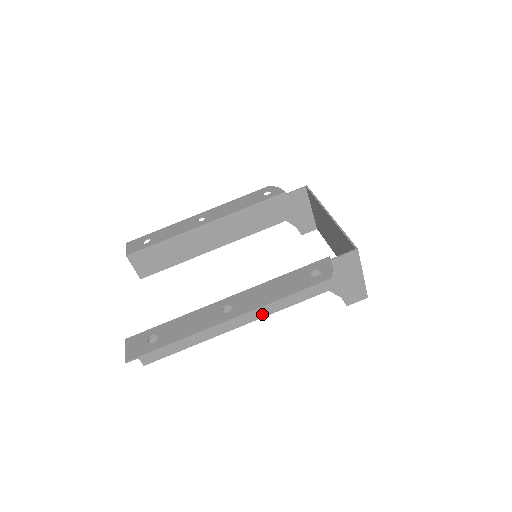
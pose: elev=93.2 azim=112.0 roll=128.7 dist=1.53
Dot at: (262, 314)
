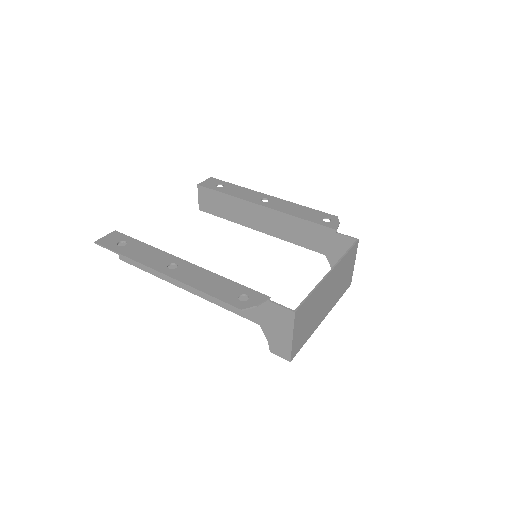
Dot at: (203, 295)
